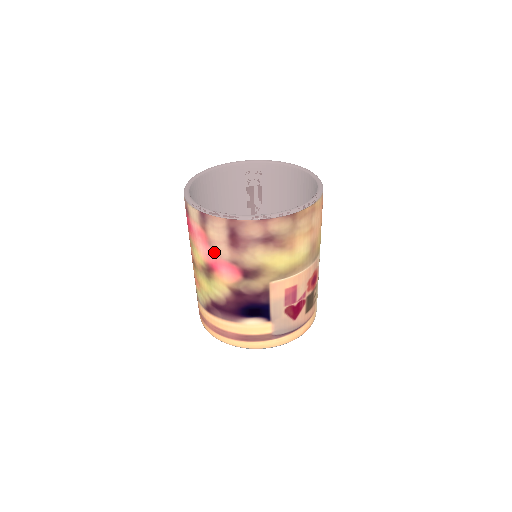
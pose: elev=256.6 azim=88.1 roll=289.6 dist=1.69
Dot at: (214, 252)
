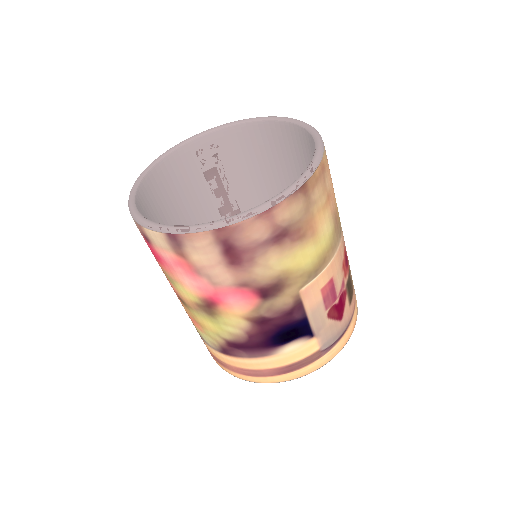
Dot at: (208, 281)
